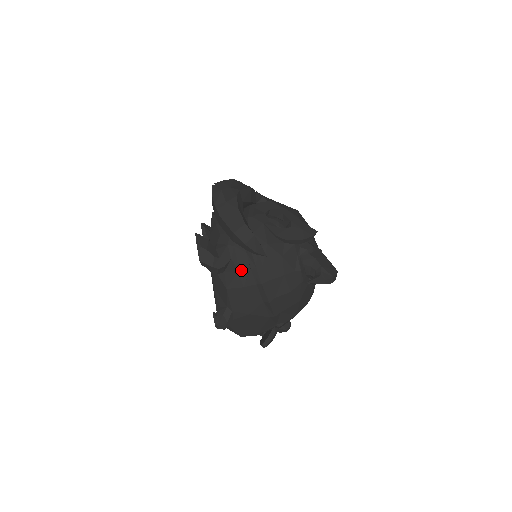
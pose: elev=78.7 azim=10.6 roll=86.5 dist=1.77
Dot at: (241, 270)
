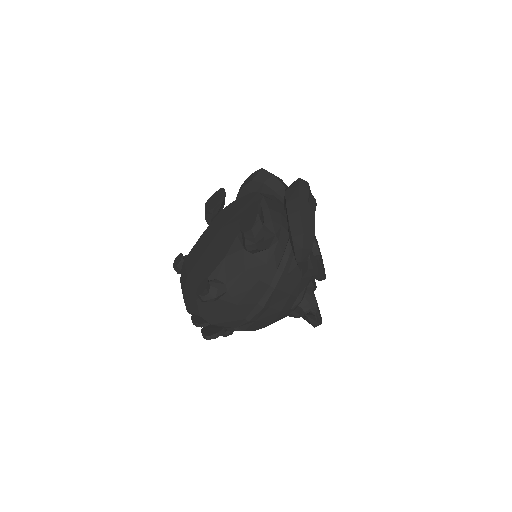
Dot at: (269, 264)
